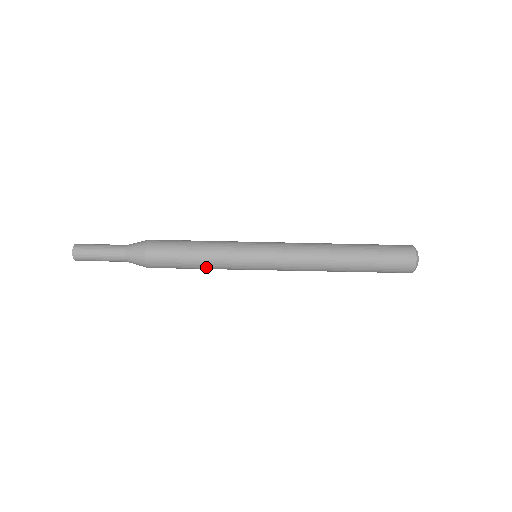
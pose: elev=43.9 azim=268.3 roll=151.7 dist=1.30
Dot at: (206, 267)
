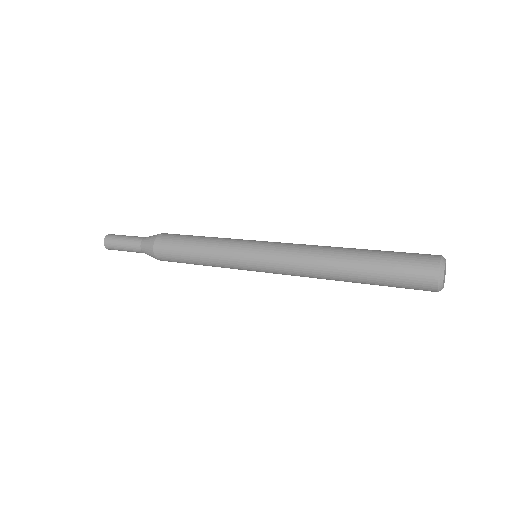
Dot at: occluded
